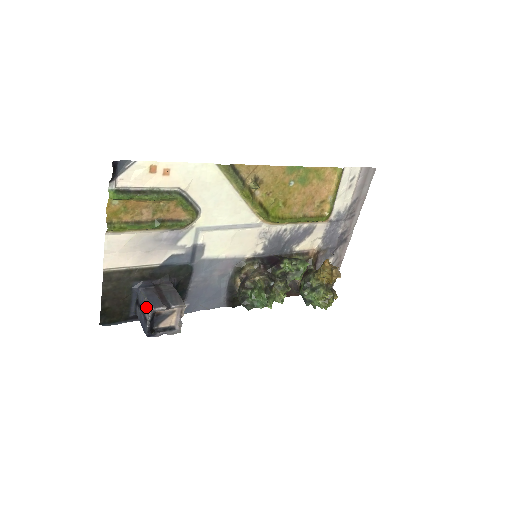
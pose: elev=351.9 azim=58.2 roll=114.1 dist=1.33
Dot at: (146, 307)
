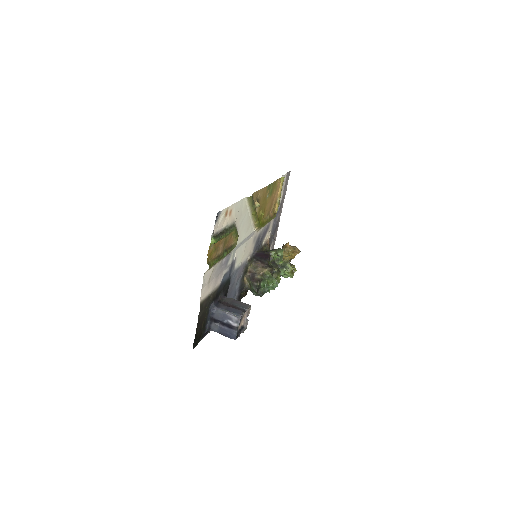
Dot at: (232, 318)
